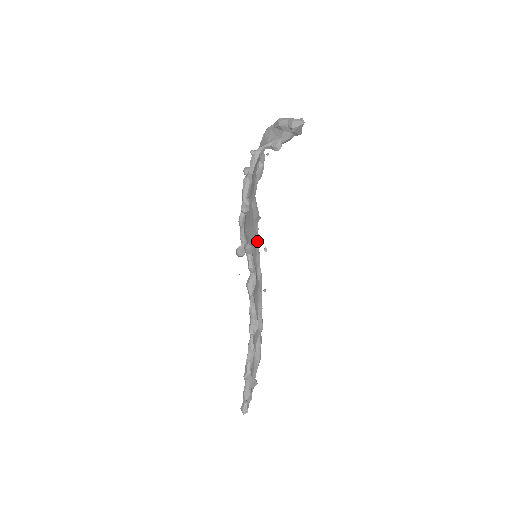
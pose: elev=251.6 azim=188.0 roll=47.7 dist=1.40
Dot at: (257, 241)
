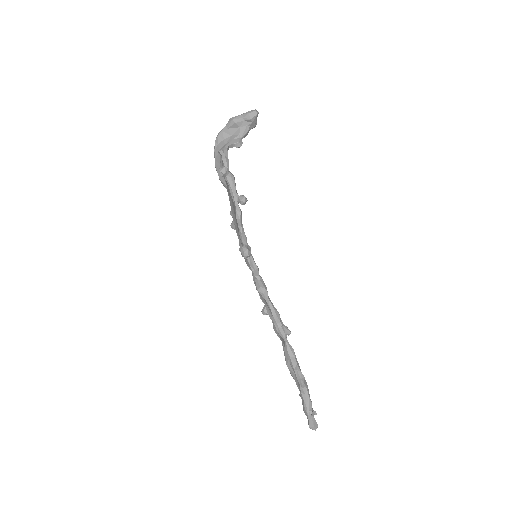
Dot at: occluded
